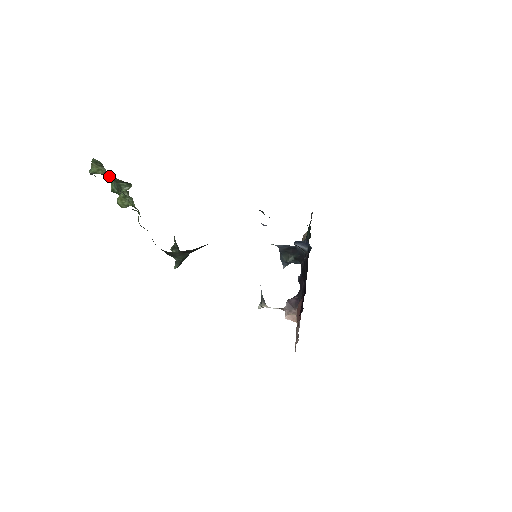
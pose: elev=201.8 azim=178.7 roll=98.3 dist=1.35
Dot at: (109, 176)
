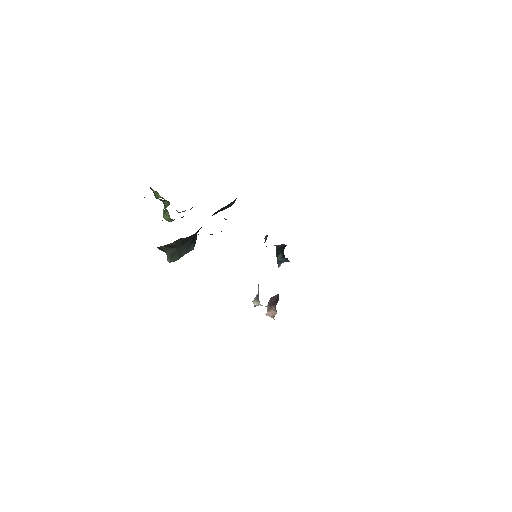
Dot at: occluded
